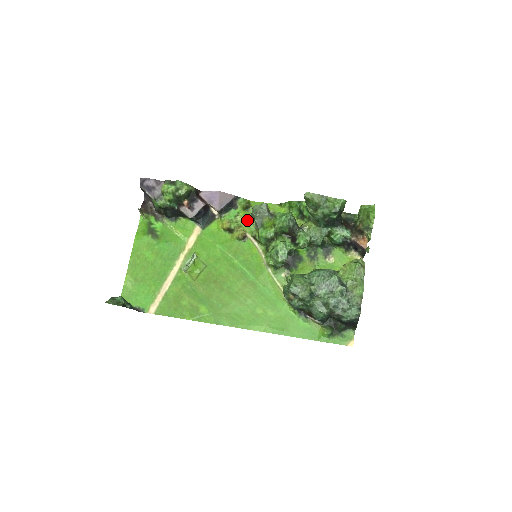
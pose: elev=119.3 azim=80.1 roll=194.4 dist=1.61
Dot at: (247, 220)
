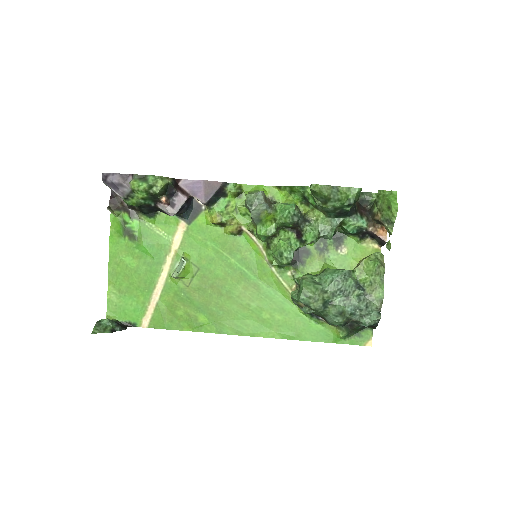
Dot at: (240, 210)
